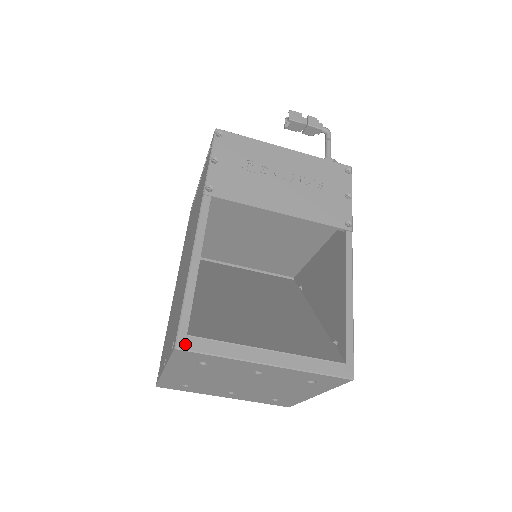
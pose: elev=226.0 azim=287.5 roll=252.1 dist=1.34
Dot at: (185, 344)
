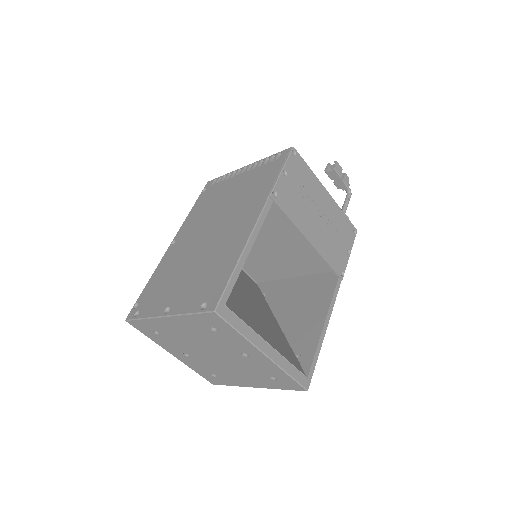
Dot at: (222, 311)
